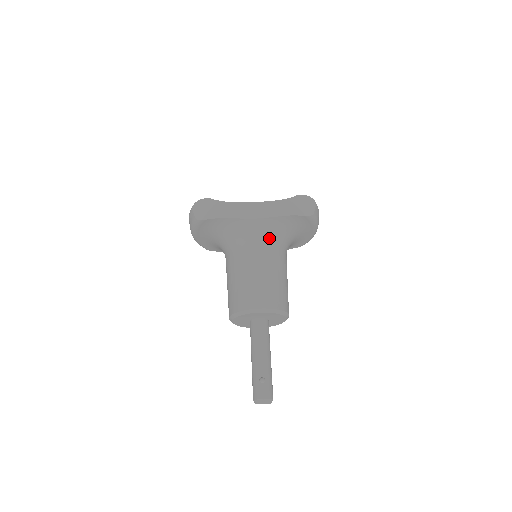
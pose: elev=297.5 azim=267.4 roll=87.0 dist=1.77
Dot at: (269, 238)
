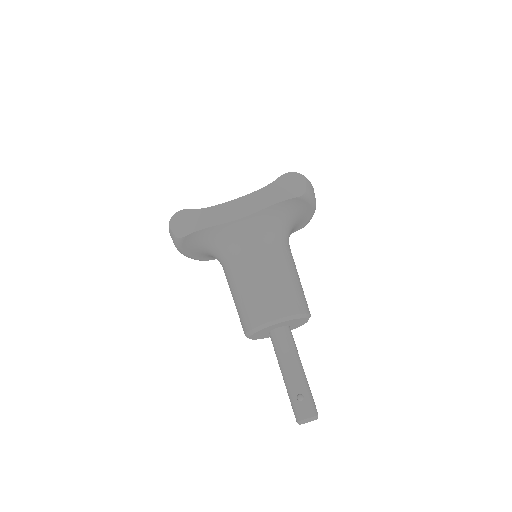
Dot at: (263, 235)
